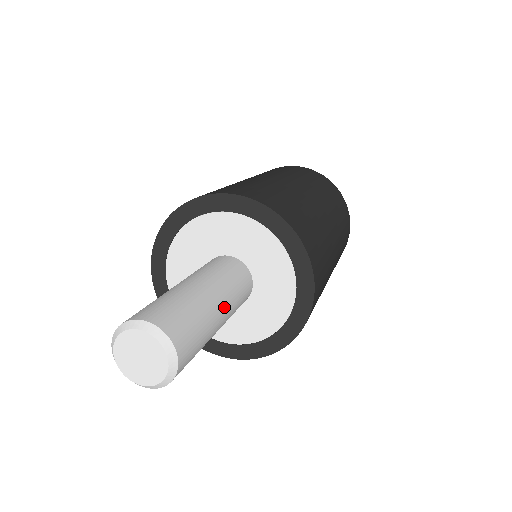
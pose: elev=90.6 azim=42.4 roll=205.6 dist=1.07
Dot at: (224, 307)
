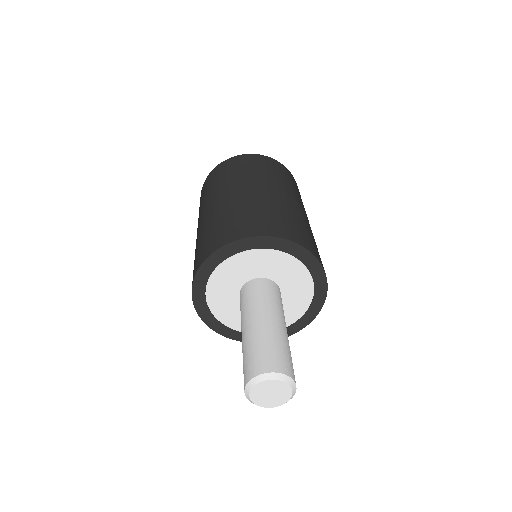
Dot at: occluded
